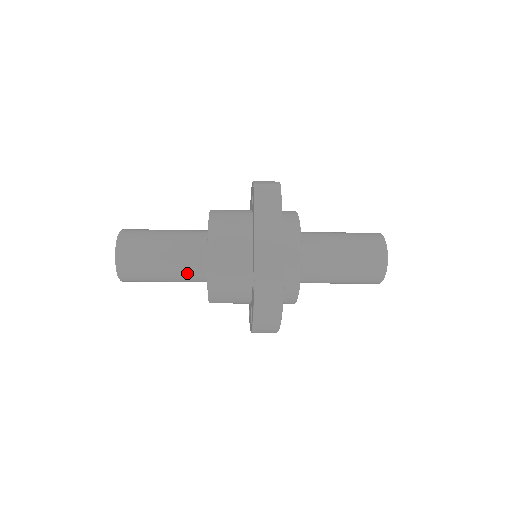
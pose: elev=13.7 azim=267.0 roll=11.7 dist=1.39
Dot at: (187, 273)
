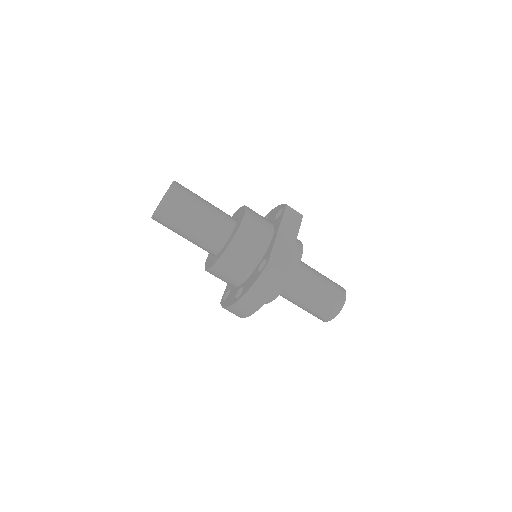
Dot at: (208, 238)
